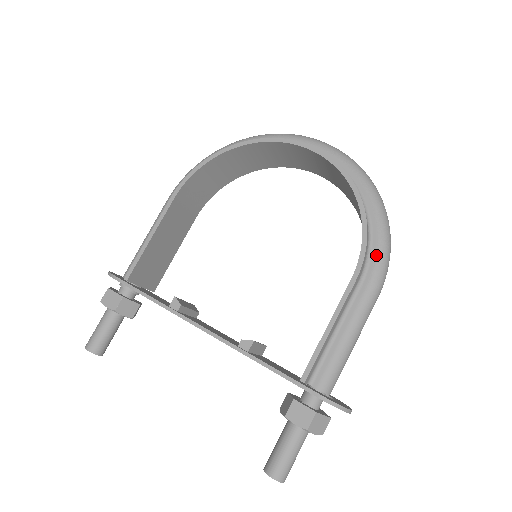
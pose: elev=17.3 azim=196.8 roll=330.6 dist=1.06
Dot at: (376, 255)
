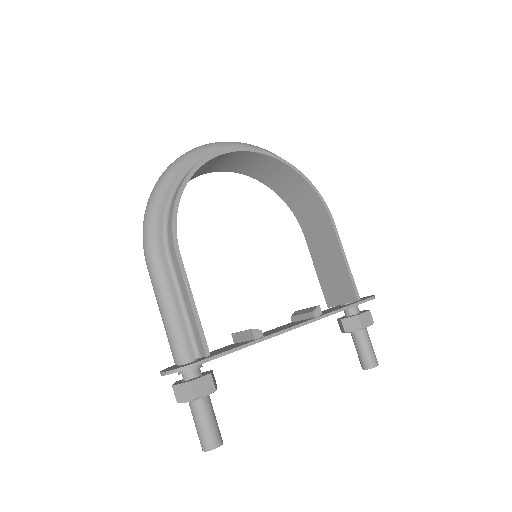
Dot at: occluded
